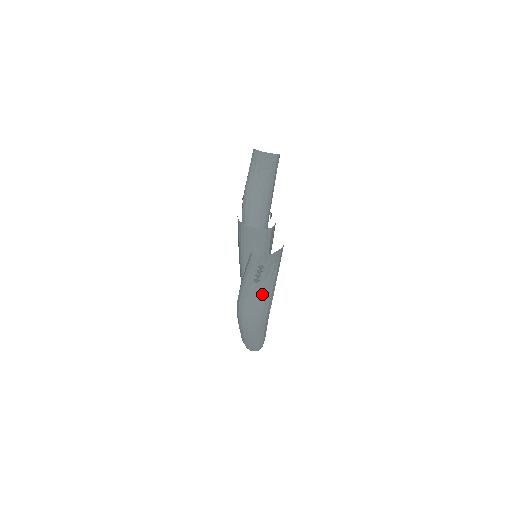
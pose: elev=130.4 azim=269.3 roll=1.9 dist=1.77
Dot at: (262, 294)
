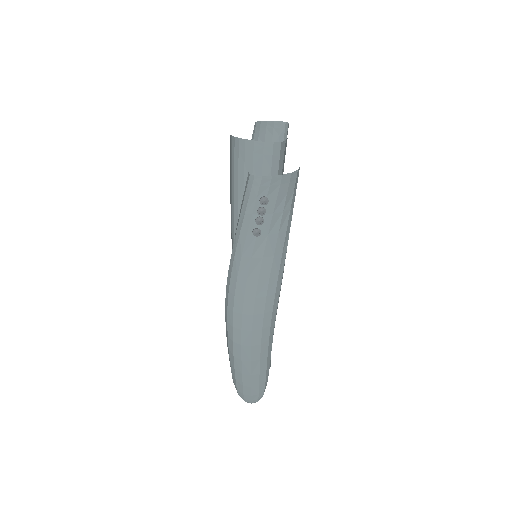
Dot at: (265, 266)
